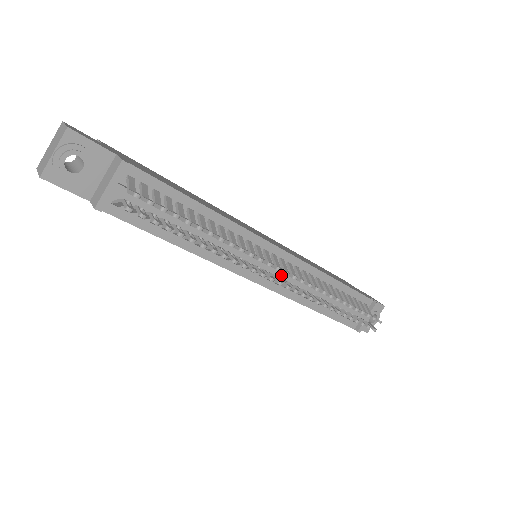
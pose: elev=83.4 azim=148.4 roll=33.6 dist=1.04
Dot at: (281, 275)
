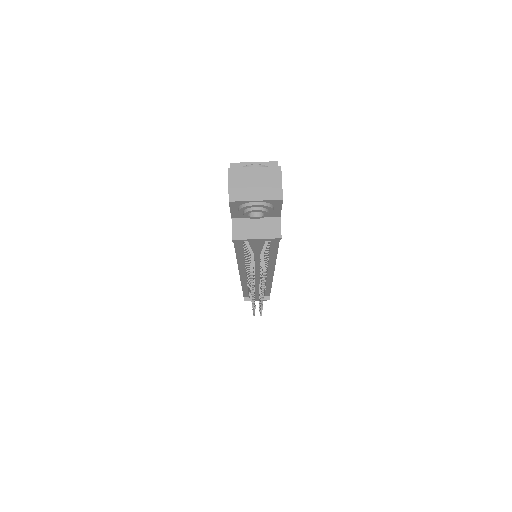
Dot at: (256, 282)
